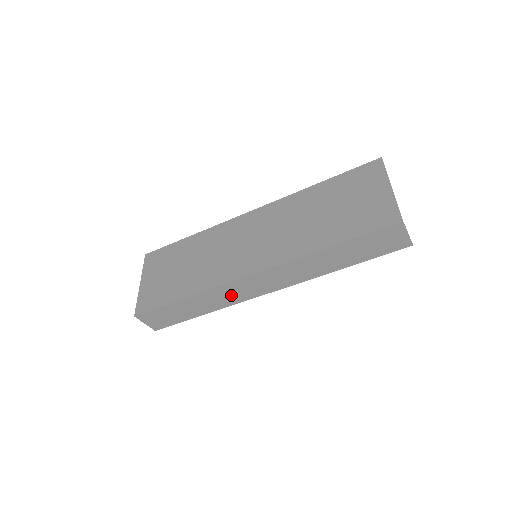
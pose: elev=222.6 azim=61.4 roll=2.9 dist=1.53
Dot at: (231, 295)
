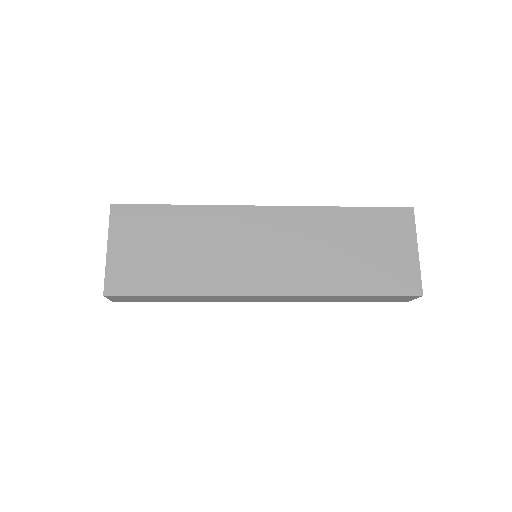
Dot at: (227, 299)
